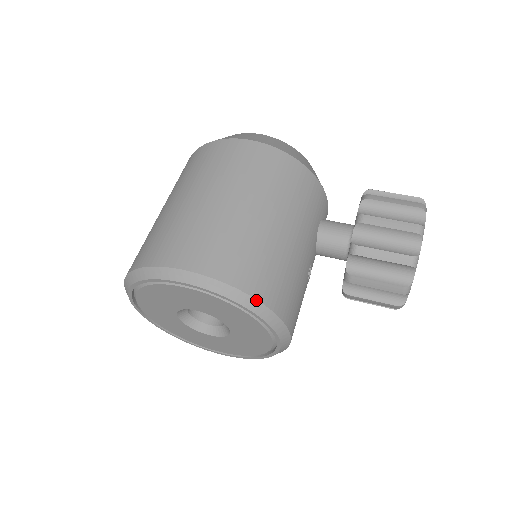
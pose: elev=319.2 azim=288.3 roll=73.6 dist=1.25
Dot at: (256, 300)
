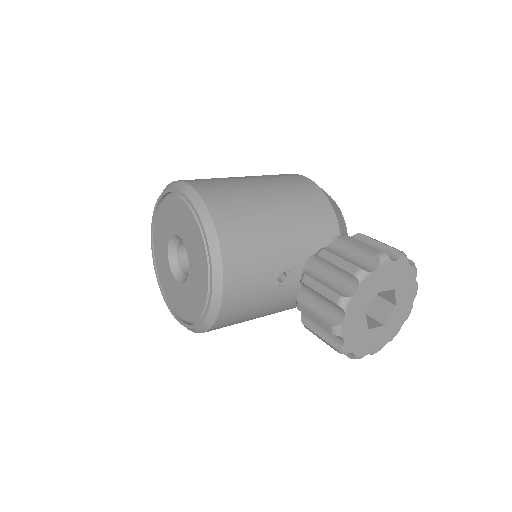
Dot at: (212, 220)
